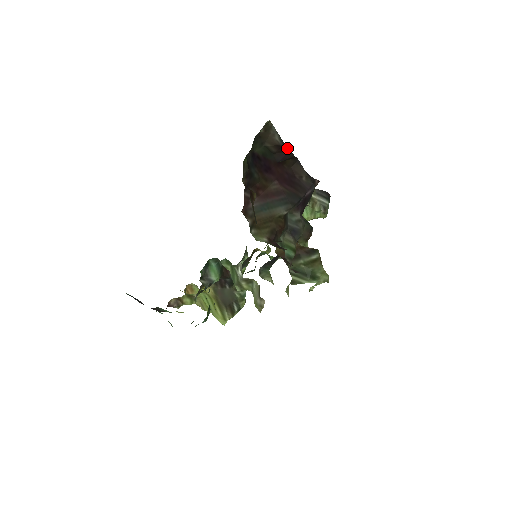
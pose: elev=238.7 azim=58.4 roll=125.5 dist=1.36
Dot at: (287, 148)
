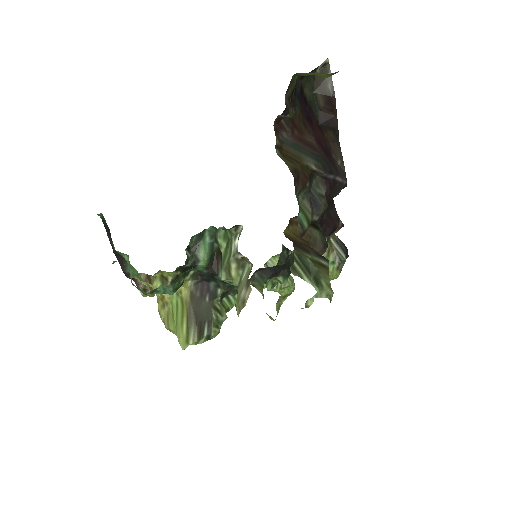
Dot at: (335, 107)
